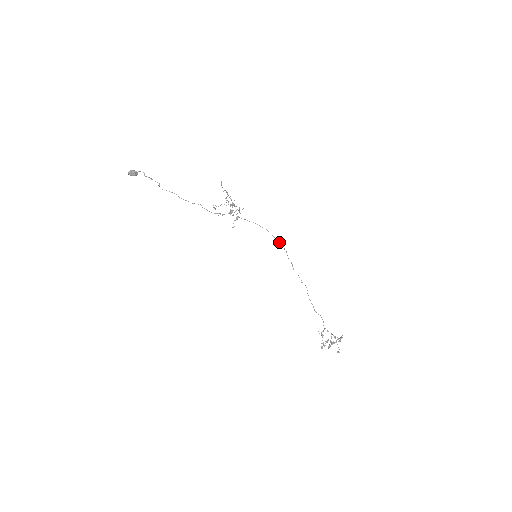
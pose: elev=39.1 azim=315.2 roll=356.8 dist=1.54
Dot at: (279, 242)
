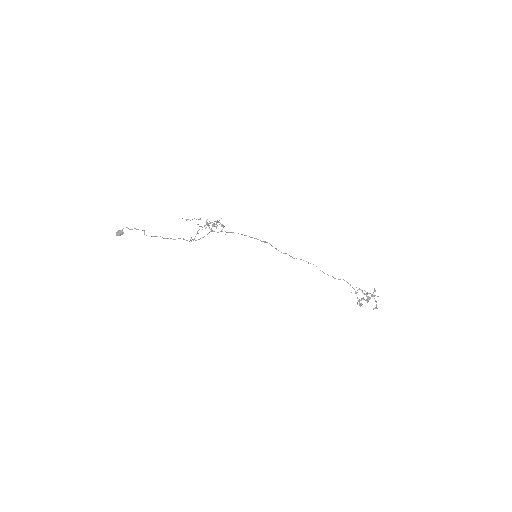
Dot at: (265, 242)
